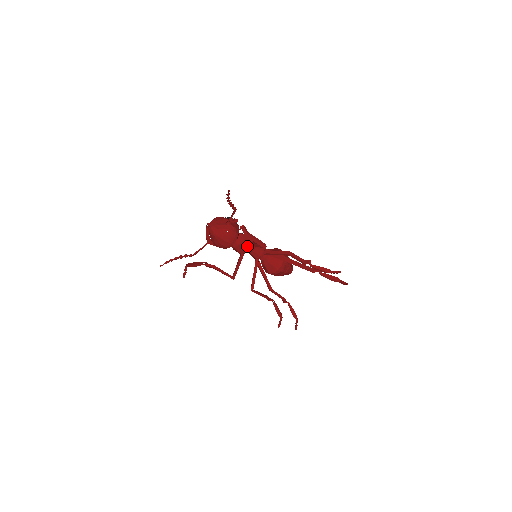
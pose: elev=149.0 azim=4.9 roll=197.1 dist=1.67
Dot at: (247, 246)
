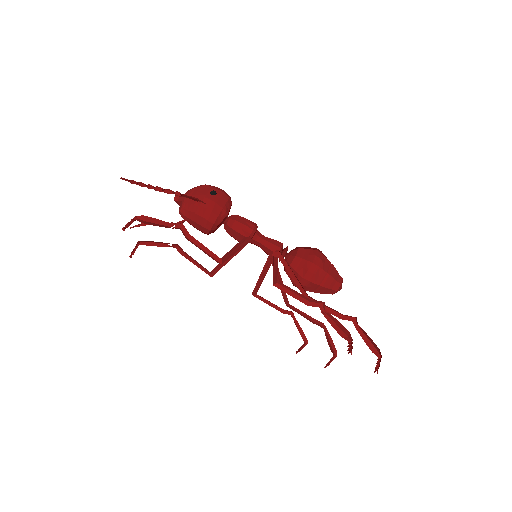
Dot at: (241, 239)
